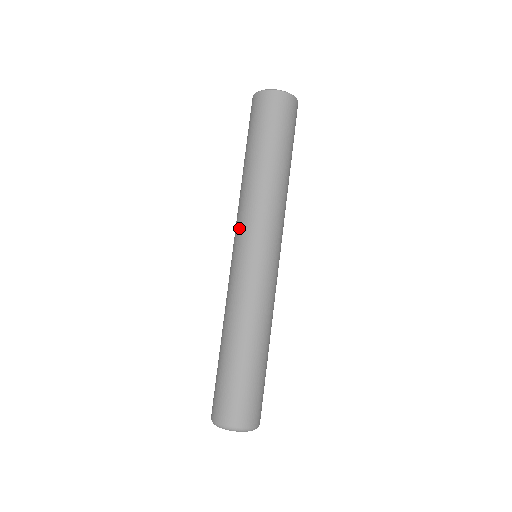
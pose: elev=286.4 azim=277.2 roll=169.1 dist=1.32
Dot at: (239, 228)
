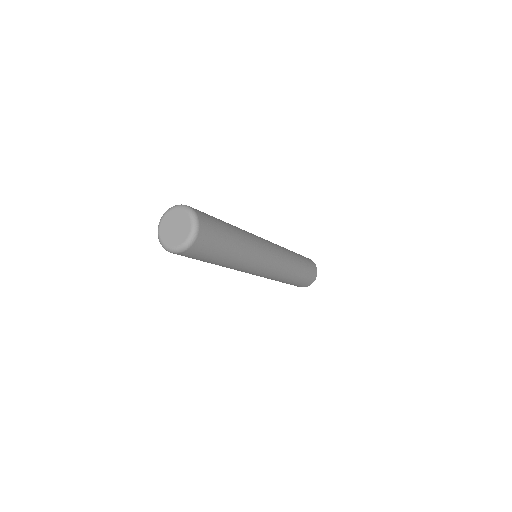
Dot at: occluded
